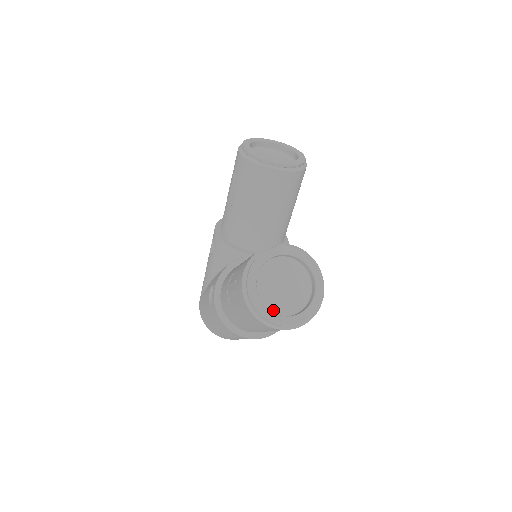
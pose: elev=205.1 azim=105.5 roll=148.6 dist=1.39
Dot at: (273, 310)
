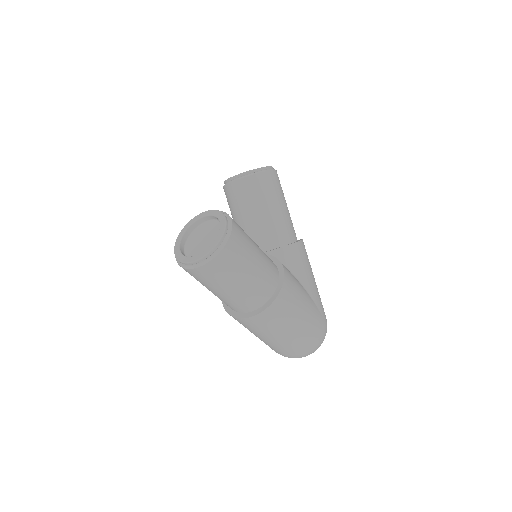
Dot at: occluded
